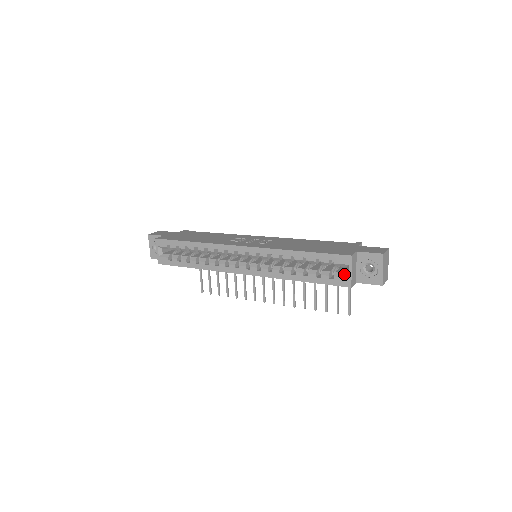
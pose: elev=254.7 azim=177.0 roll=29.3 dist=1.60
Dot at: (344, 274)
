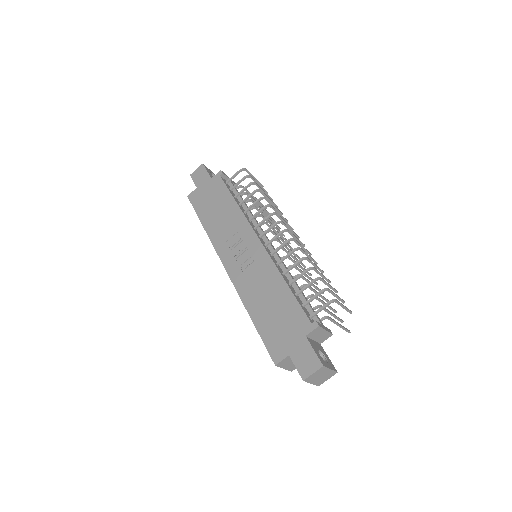
Dot at: occluded
